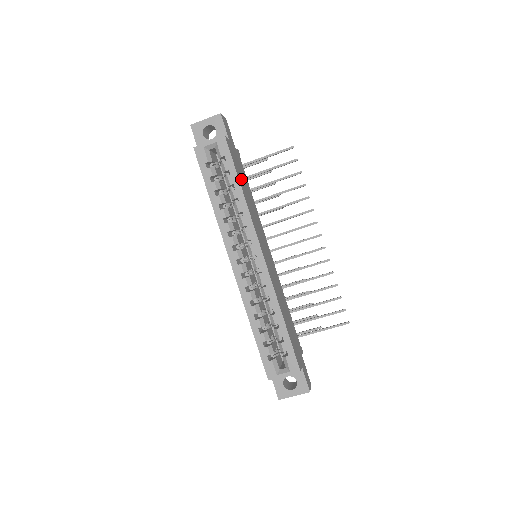
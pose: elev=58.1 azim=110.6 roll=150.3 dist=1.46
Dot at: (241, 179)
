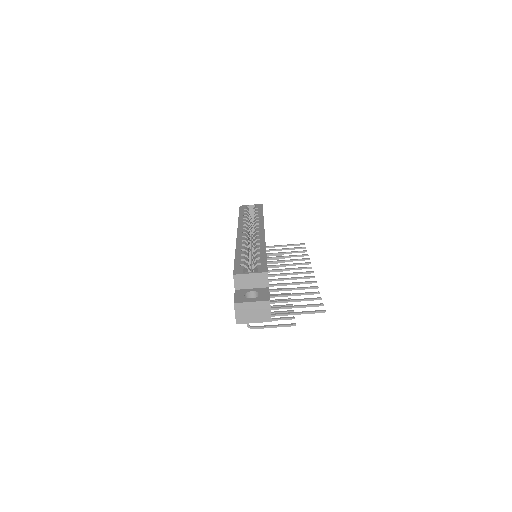
Dot at: occluded
